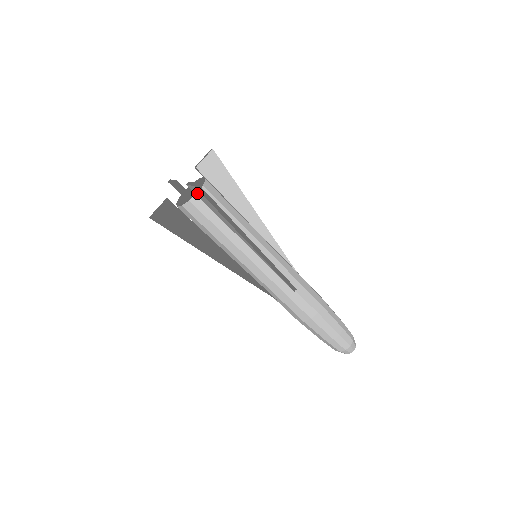
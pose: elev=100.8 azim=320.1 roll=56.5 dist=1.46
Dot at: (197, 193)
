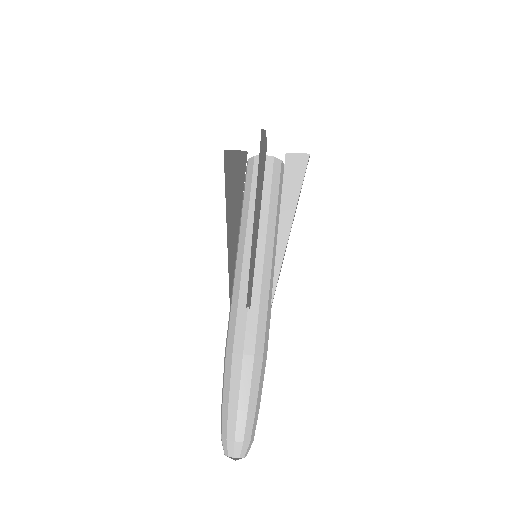
Dot at: occluded
